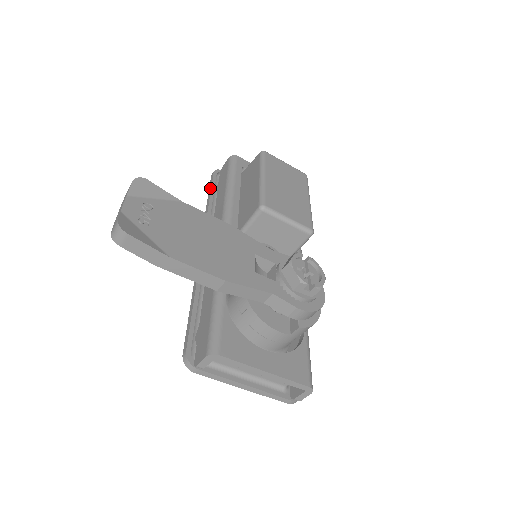
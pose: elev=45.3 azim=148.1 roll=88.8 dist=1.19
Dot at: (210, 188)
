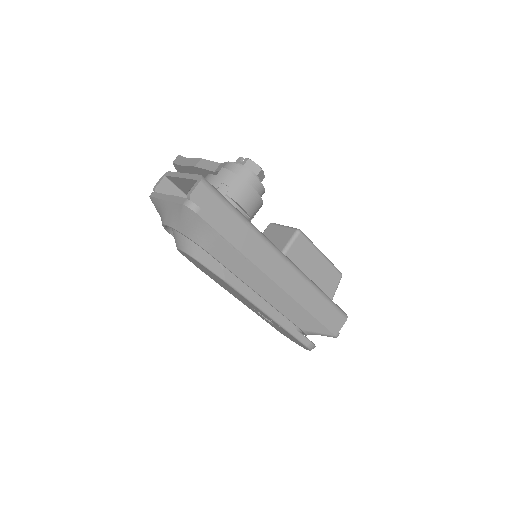
Dot at: occluded
